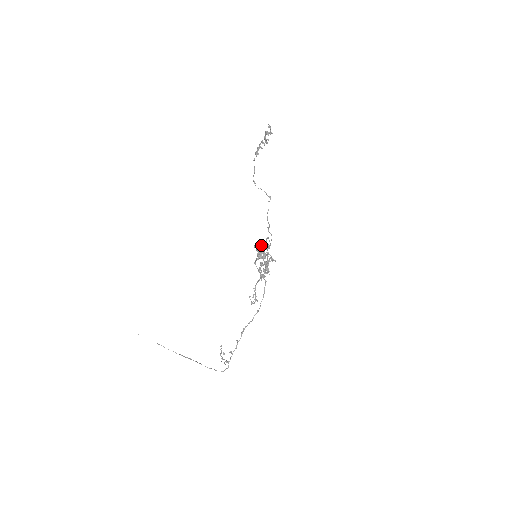
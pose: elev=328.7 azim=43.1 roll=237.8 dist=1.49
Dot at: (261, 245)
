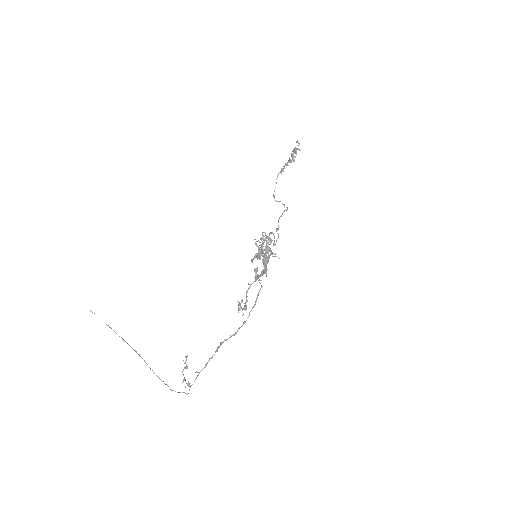
Dot at: (264, 242)
